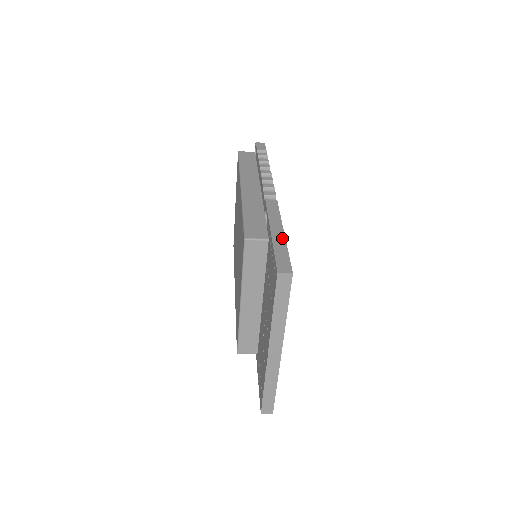
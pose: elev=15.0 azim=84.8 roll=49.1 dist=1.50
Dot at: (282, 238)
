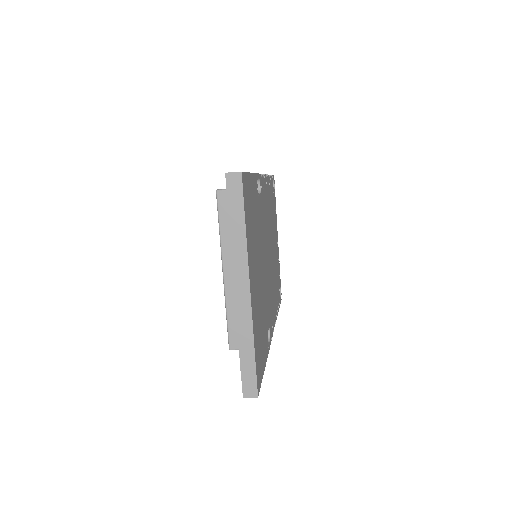
Dot at: occluded
